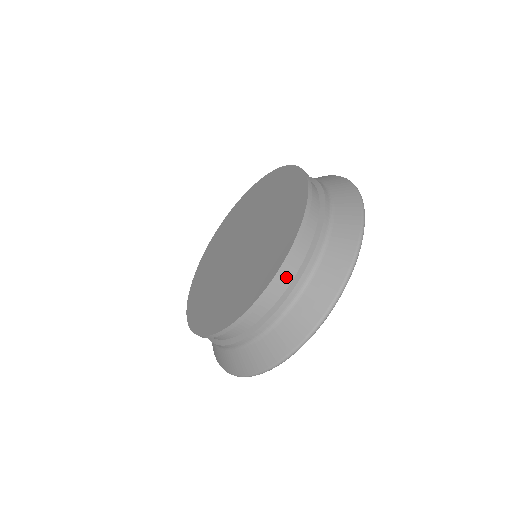
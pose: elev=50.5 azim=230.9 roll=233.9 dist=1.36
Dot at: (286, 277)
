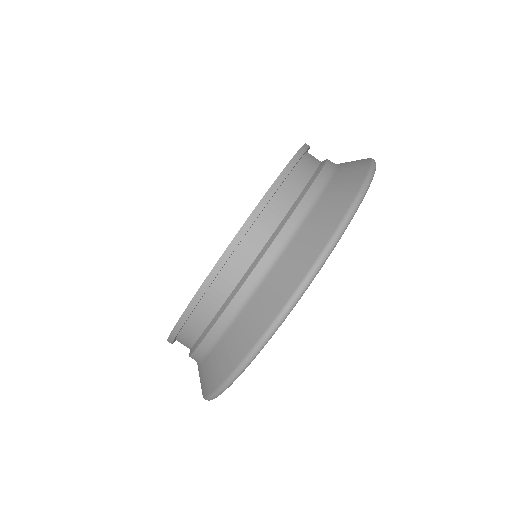
Dot at: (273, 215)
